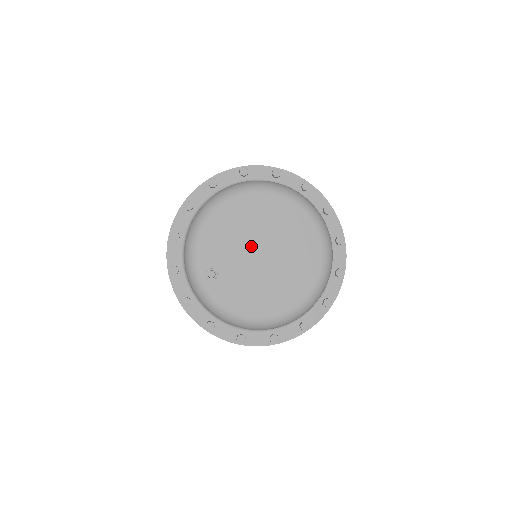
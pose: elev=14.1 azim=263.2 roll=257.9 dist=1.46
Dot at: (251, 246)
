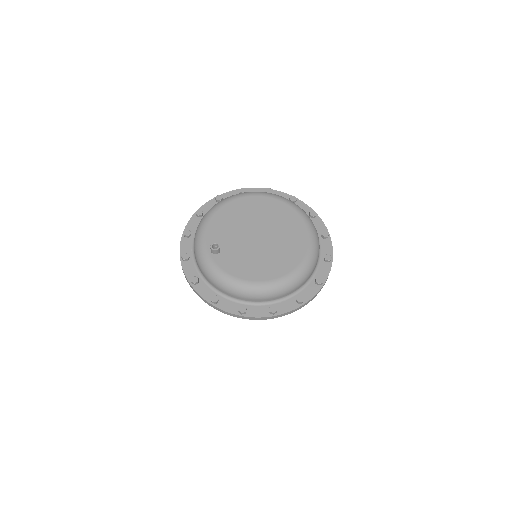
Dot at: (248, 230)
